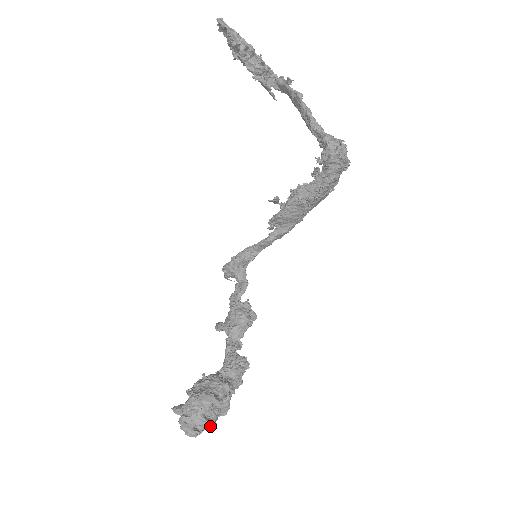
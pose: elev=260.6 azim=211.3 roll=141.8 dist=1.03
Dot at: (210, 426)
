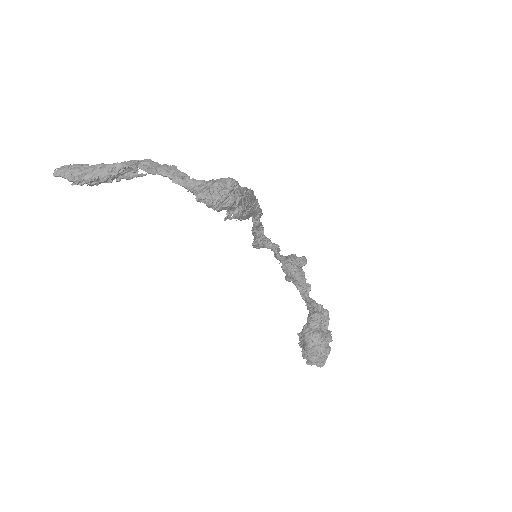
Dot at: (326, 358)
